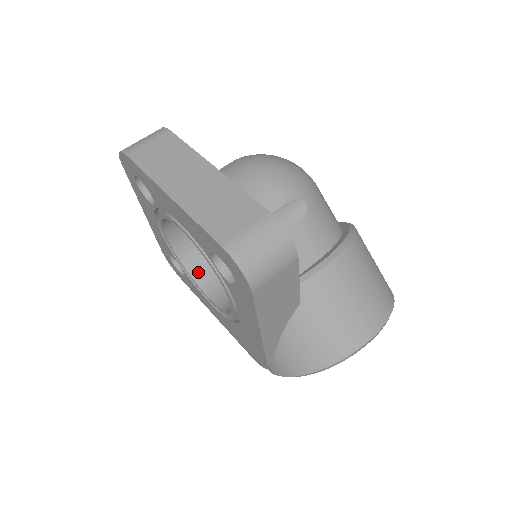
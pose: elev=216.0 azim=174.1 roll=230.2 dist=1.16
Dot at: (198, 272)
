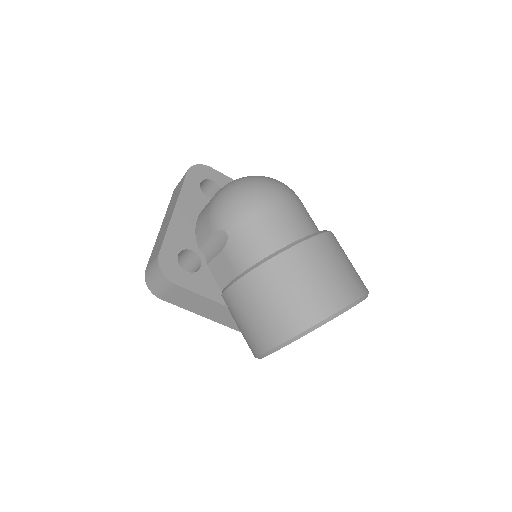
Dot at: occluded
